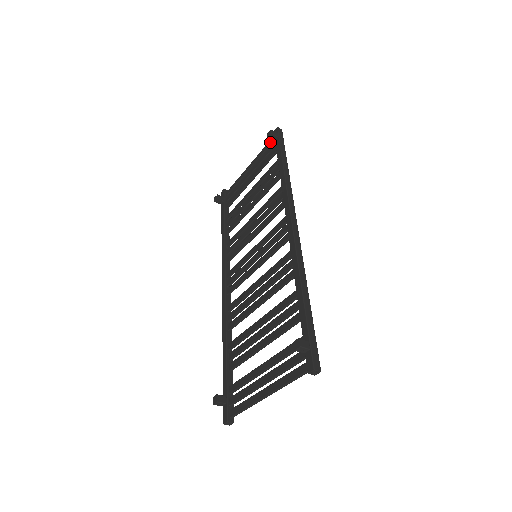
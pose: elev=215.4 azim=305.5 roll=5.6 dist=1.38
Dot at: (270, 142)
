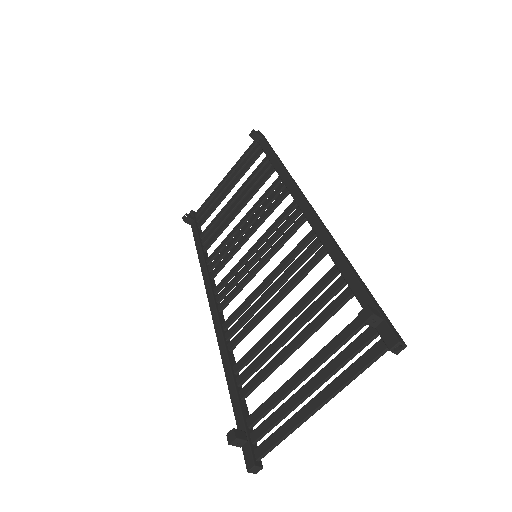
Dot at: (250, 147)
